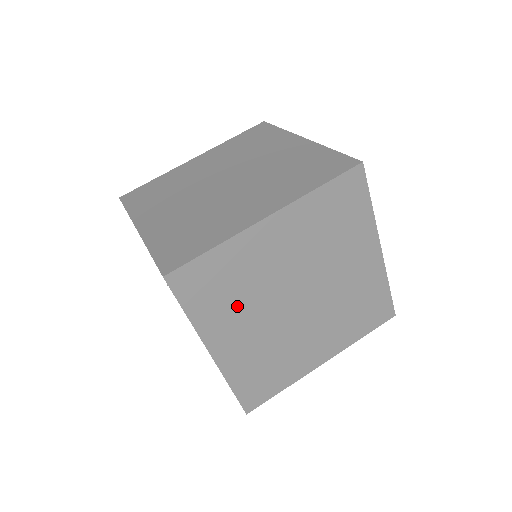
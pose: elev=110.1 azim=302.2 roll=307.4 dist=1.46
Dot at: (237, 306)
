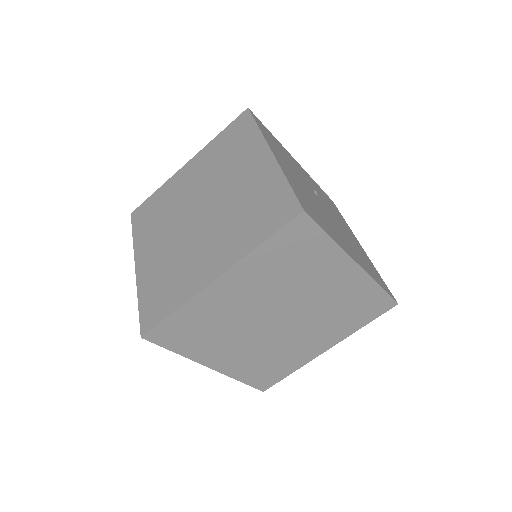
Dot at: occluded
